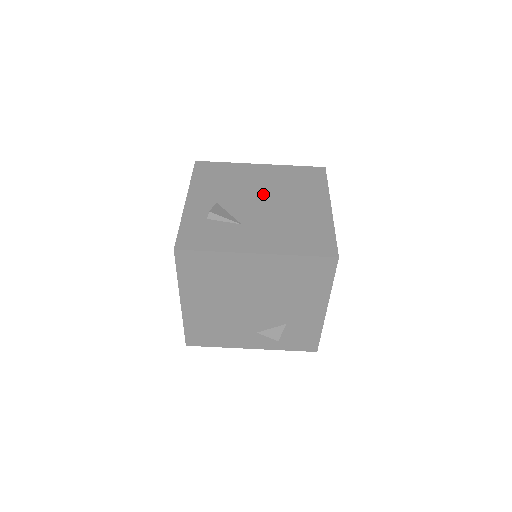
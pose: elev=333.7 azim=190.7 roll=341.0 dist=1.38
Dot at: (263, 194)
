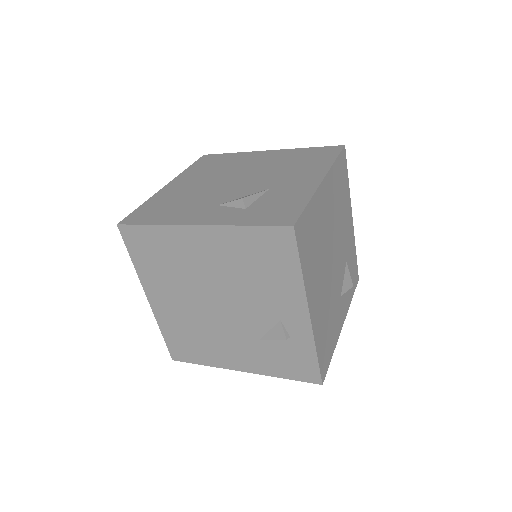
Dot at: (224, 180)
